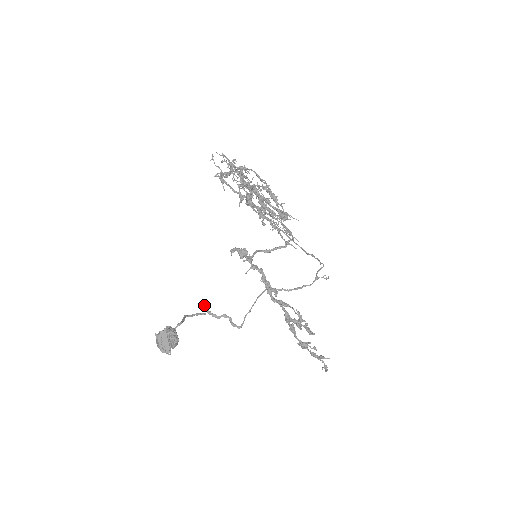
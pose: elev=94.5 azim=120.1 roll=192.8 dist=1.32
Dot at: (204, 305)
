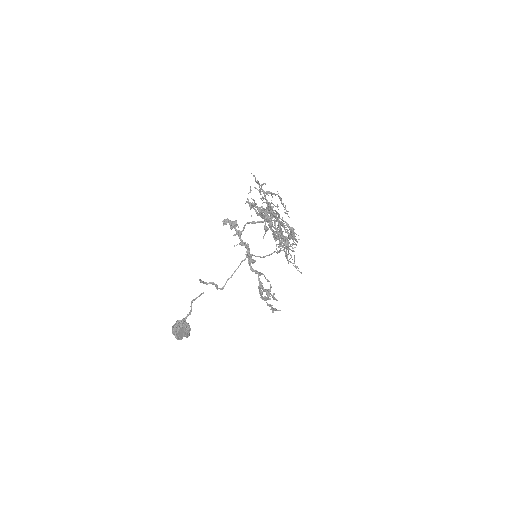
Dot at: (200, 280)
